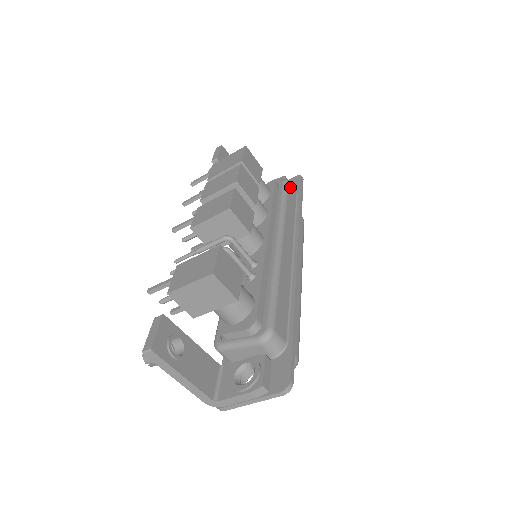
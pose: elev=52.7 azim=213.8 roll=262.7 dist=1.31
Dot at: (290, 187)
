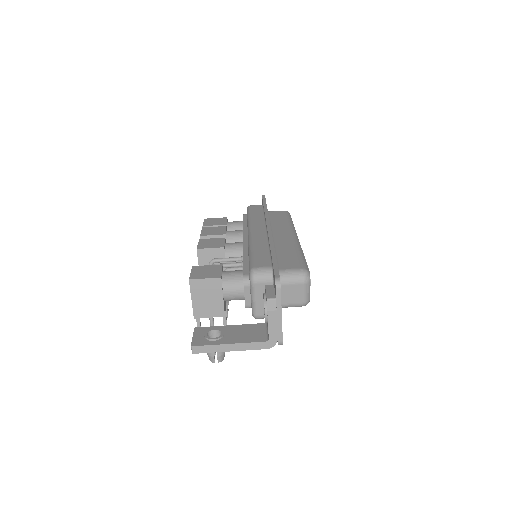
Dot at: (253, 206)
